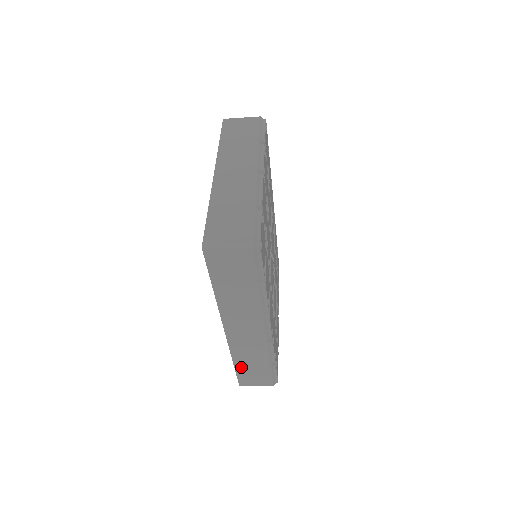
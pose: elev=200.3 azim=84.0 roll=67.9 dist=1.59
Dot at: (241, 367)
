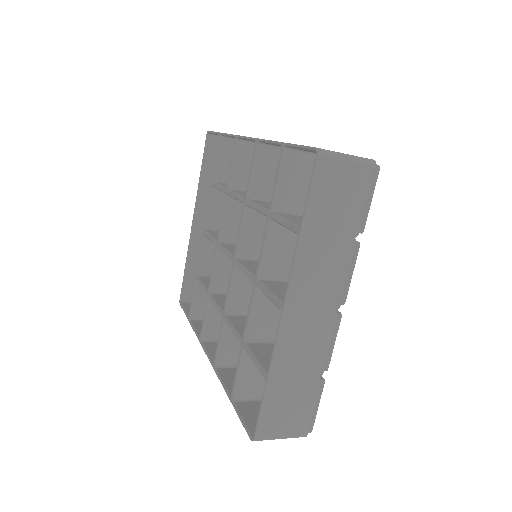
Dot at: (195, 320)
